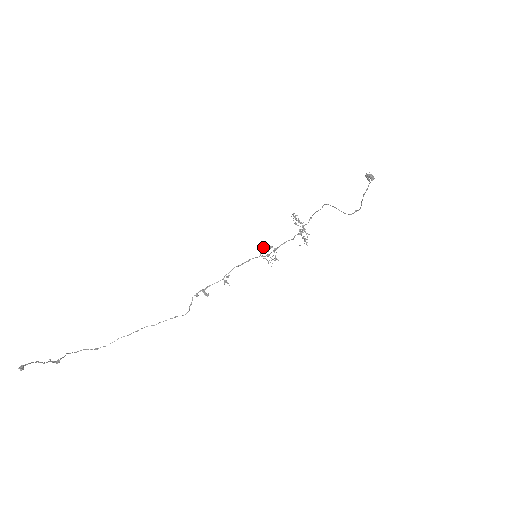
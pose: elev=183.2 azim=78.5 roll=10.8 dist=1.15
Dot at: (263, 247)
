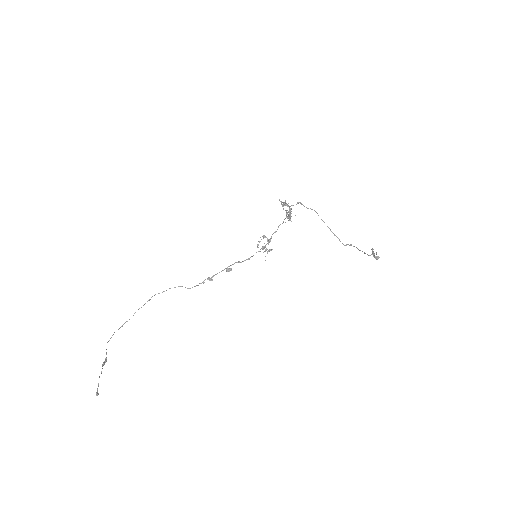
Dot at: (259, 242)
